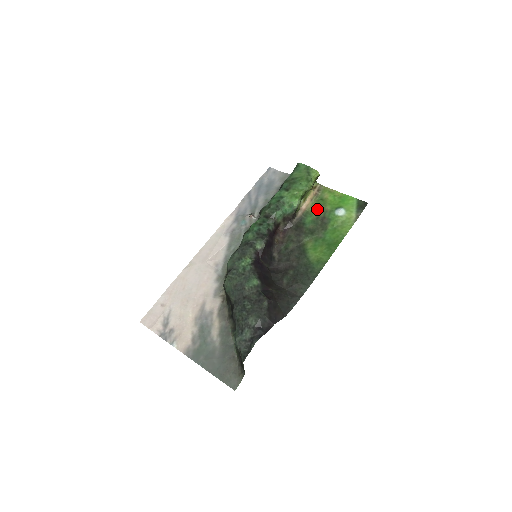
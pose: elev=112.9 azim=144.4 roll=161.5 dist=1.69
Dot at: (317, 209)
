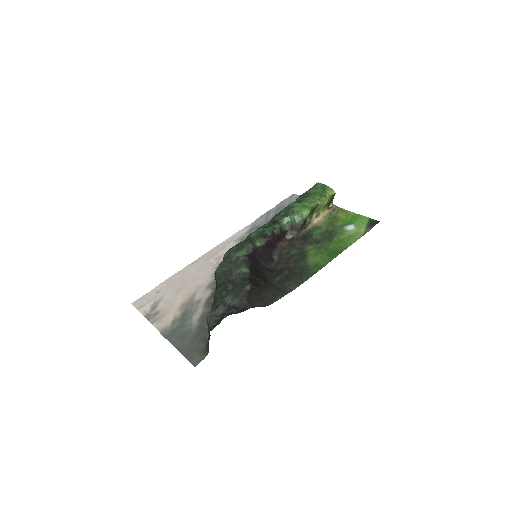
Dot at: (328, 225)
